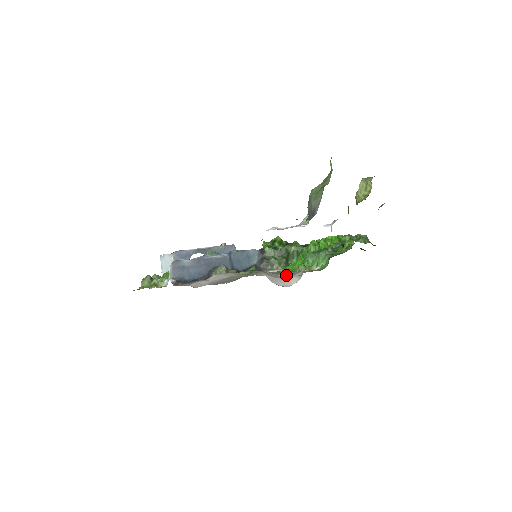
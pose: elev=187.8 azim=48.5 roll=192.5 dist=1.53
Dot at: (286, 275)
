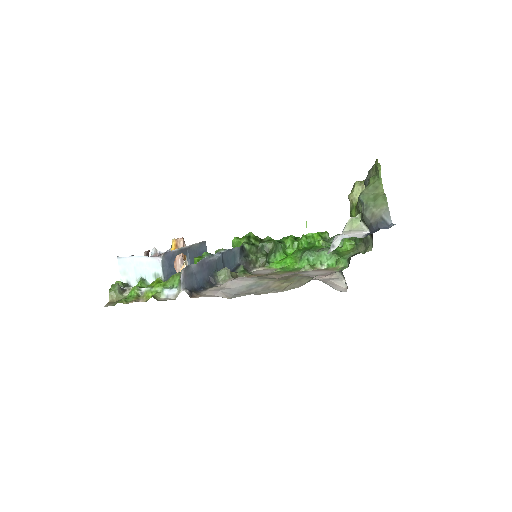
Dot at: (317, 277)
